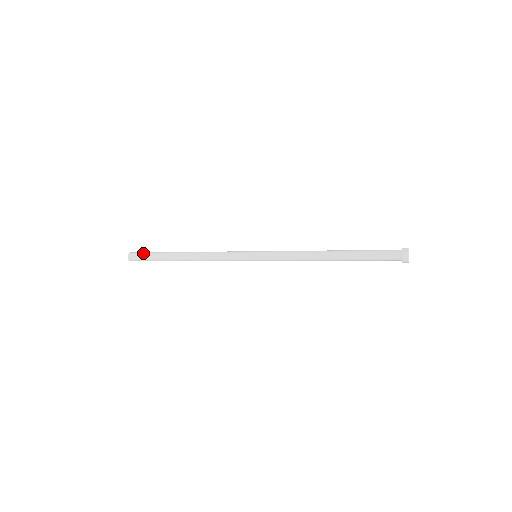
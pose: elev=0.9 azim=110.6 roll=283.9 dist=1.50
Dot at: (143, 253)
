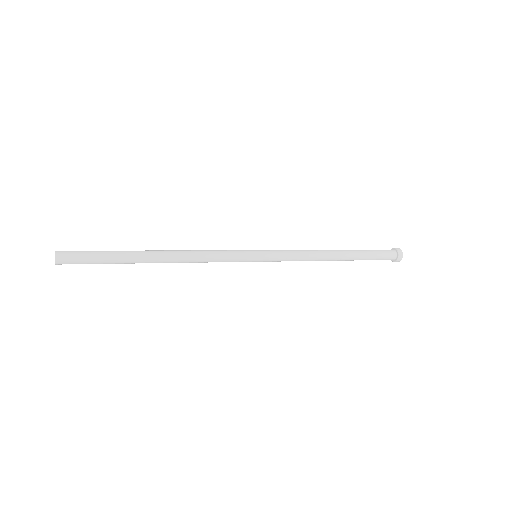
Dot at: occluded
